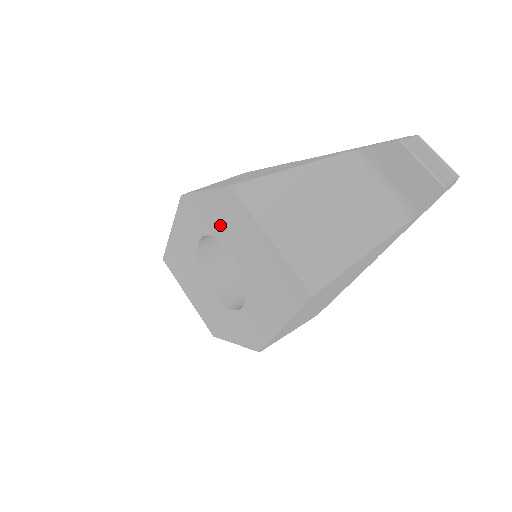
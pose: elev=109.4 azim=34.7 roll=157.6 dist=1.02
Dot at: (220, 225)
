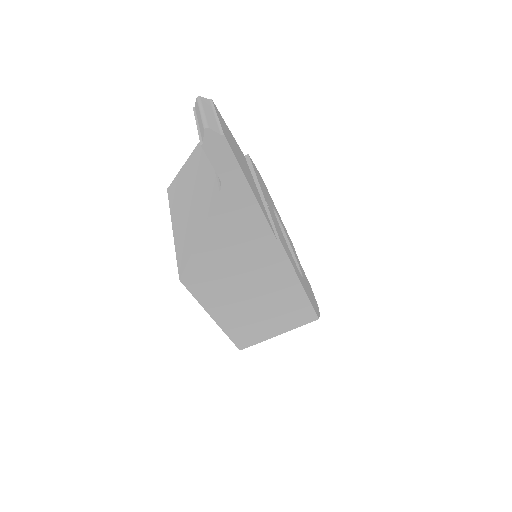
Dot at: occluded
